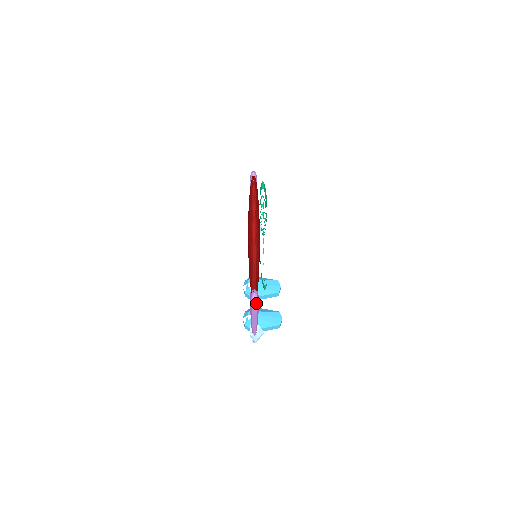
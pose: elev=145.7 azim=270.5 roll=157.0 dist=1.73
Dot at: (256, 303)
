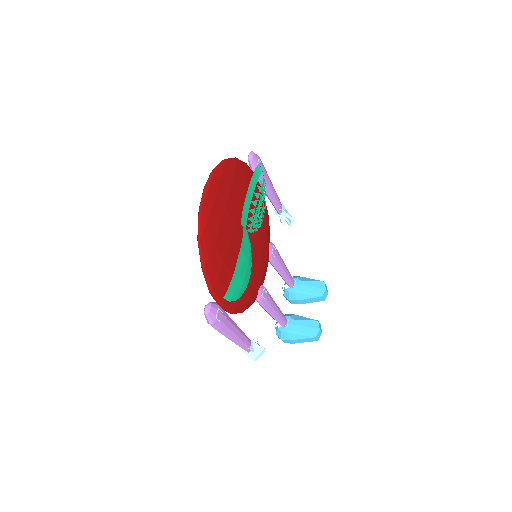
Dot at: (210, 319)
